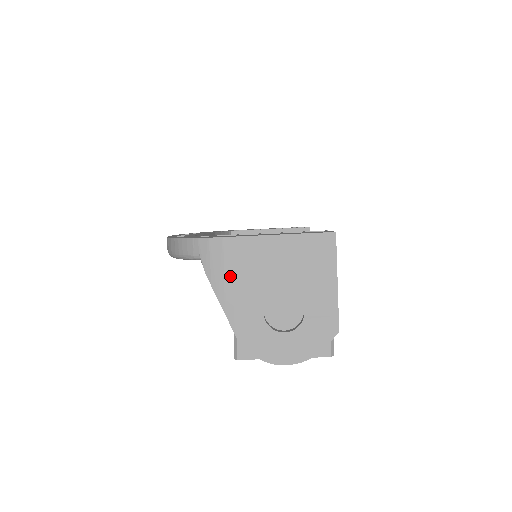
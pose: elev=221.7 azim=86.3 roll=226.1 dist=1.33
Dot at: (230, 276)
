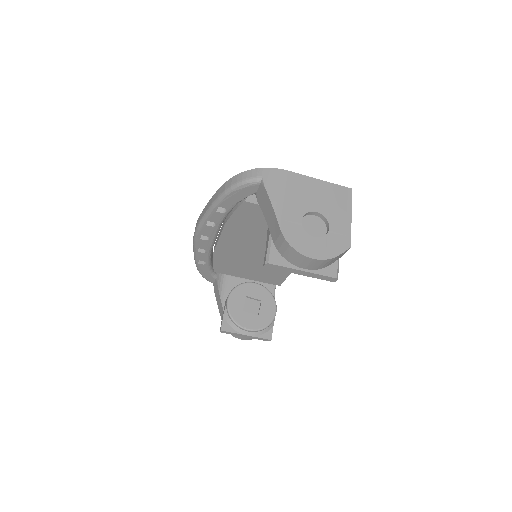
Dot at: (283, 192)
